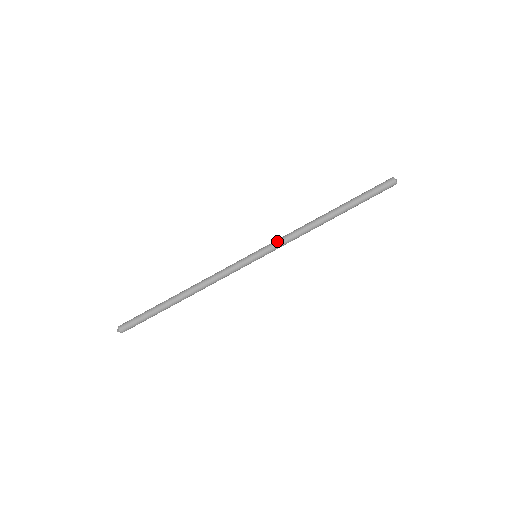
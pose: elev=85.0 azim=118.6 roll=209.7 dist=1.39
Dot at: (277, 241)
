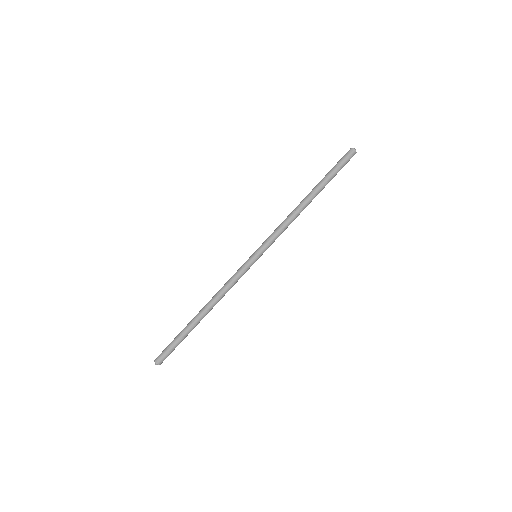
Dot at: (270, 236)
